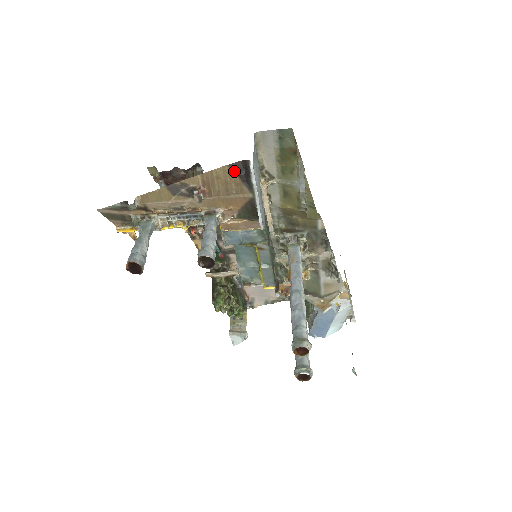
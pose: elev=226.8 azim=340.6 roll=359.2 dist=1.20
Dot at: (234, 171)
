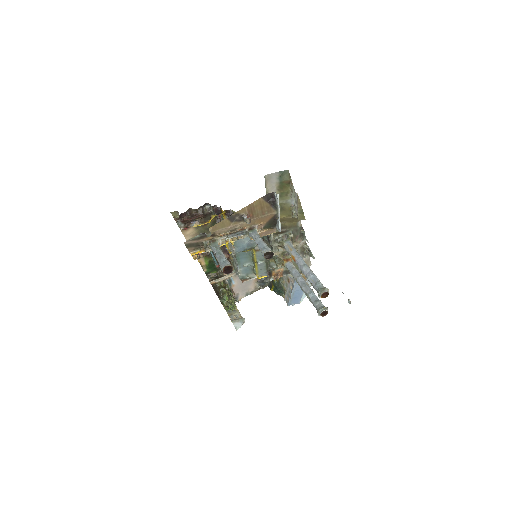
Dot at: (265, 200)
